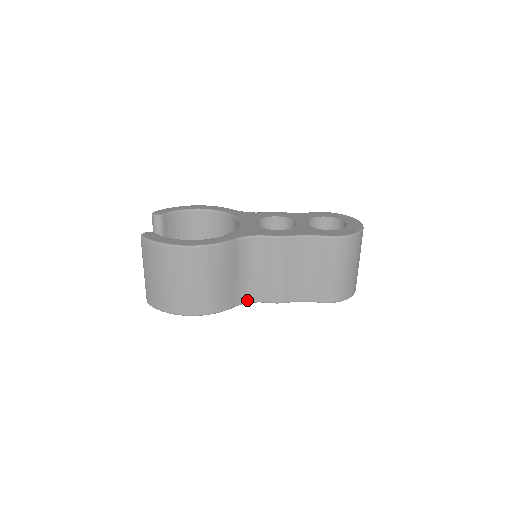
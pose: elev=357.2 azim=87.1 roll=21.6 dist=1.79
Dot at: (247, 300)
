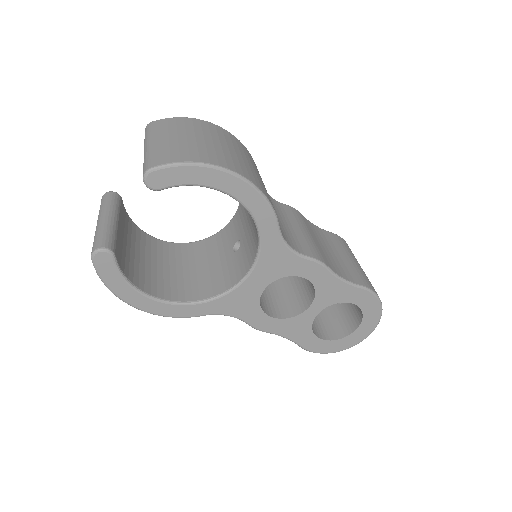
Dot at: (286, 241)
